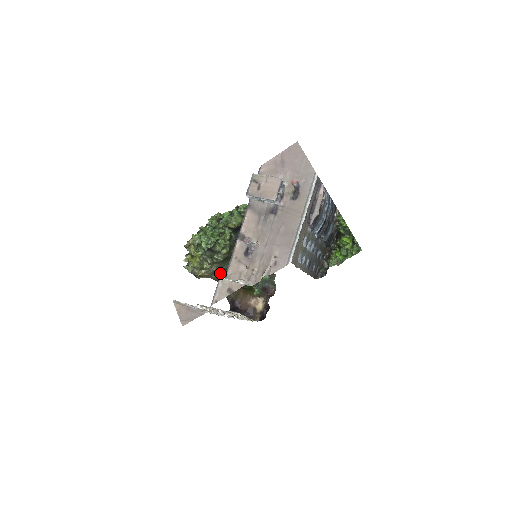
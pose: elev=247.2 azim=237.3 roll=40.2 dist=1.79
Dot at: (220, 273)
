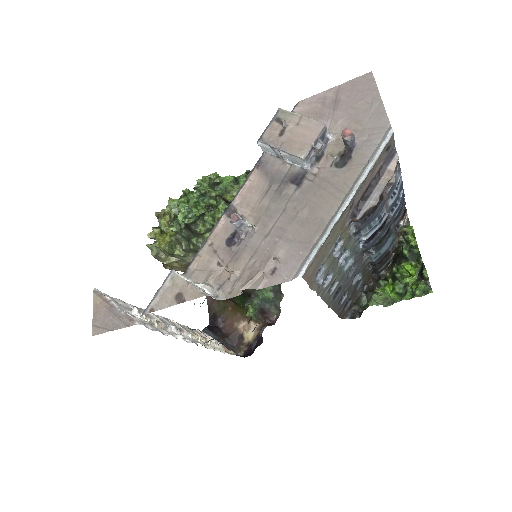
Dot at: occluded
